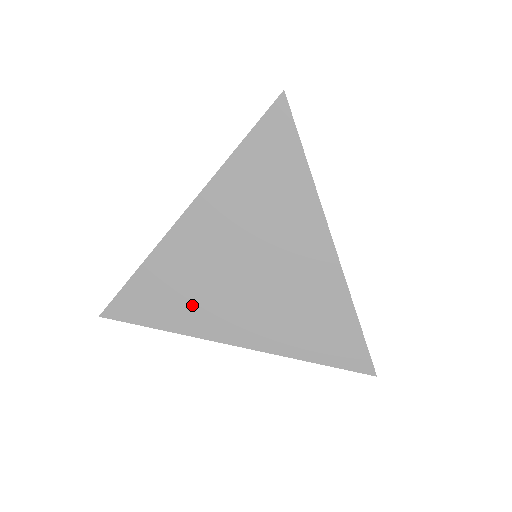
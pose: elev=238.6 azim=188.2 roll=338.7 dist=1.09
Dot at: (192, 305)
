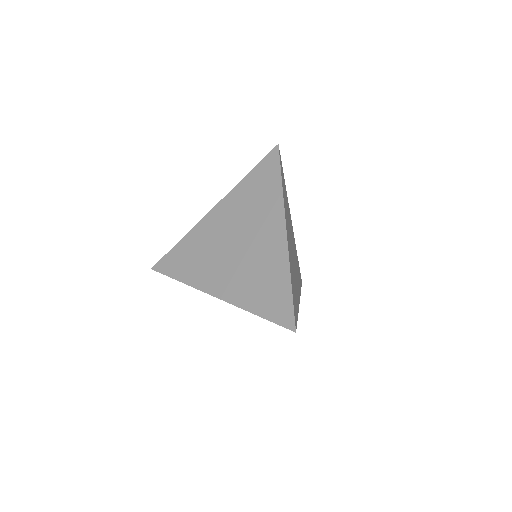
Dot at: (199, 266)
